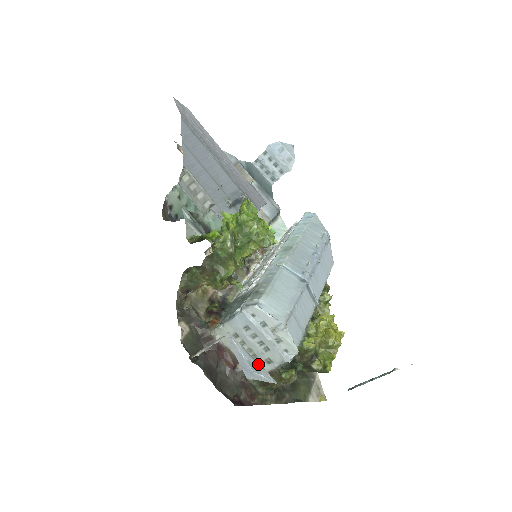
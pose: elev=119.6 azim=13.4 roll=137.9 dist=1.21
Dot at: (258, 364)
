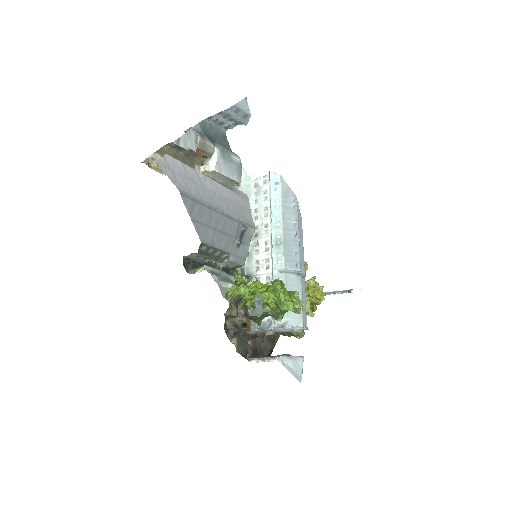
Dot at: (296, 359)
